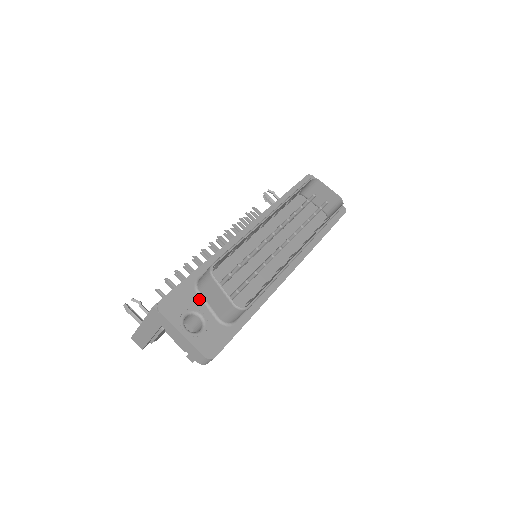
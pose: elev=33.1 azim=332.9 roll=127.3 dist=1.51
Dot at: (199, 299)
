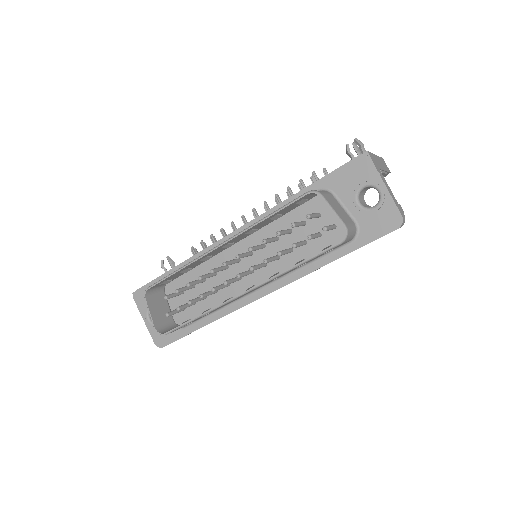
Dot at: occluded
